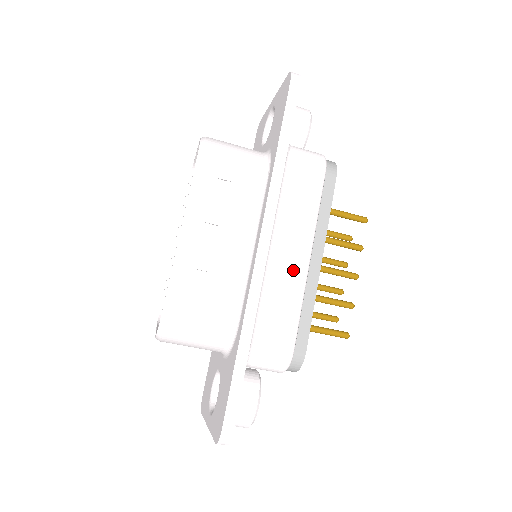
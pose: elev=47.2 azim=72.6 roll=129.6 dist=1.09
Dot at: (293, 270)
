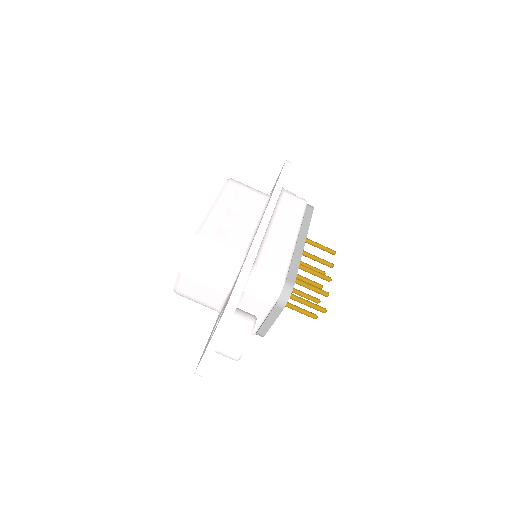
Dot at: (286, 239)
